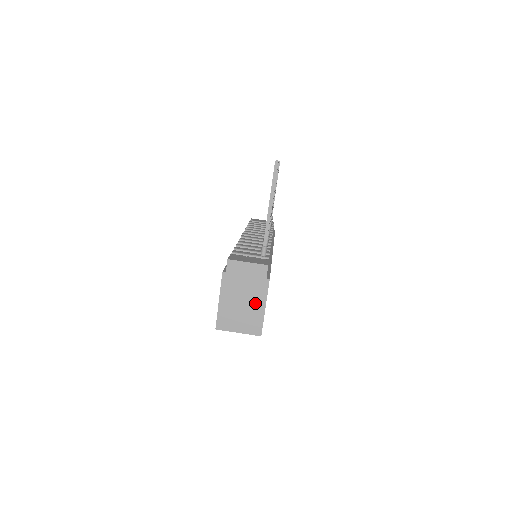
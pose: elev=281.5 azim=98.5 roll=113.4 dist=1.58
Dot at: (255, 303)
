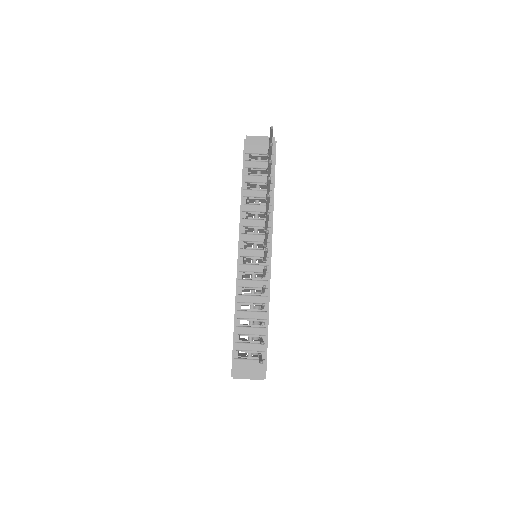
Dot at: occluded
